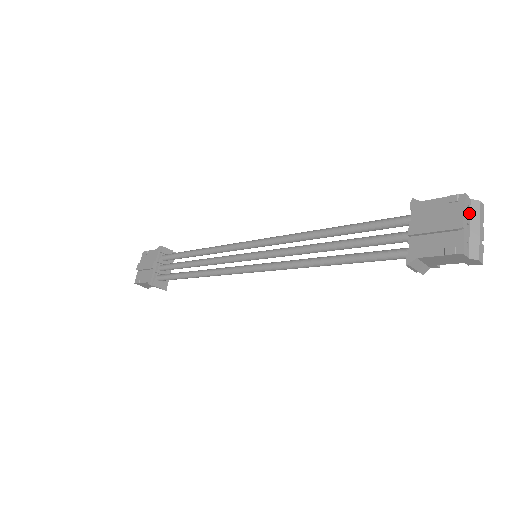
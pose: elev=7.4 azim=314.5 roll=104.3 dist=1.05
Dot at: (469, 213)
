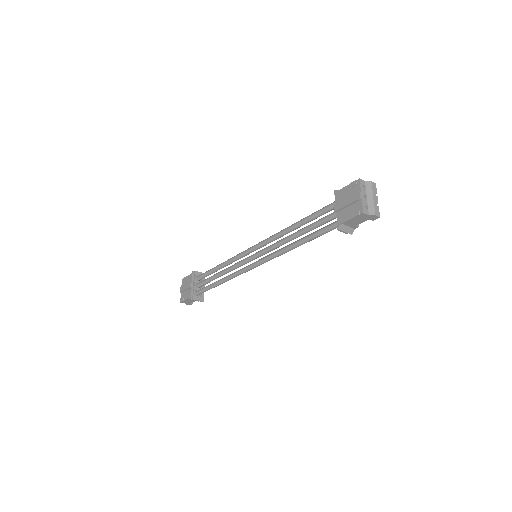
Dot at: (365, 189)
